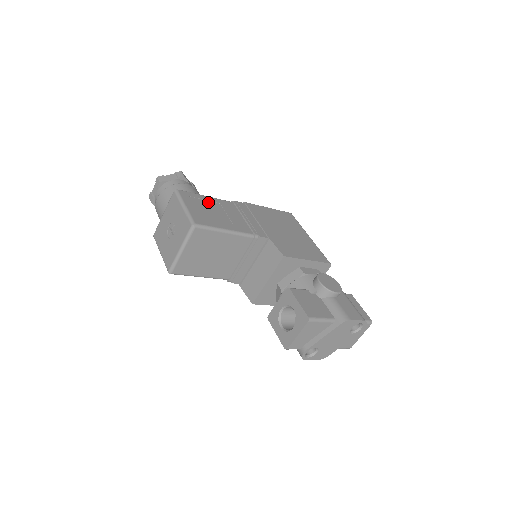
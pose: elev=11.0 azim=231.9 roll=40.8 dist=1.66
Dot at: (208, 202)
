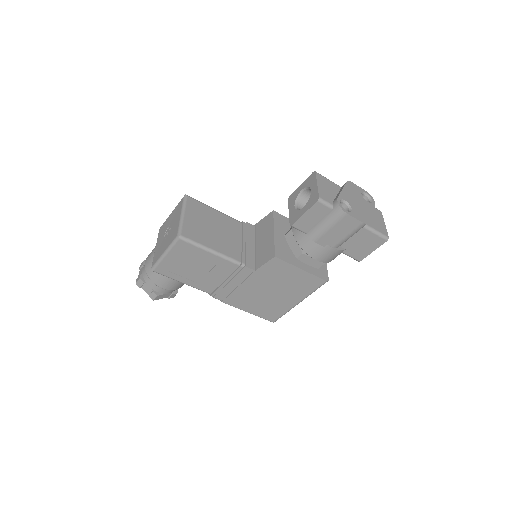
Dot at: occluded
